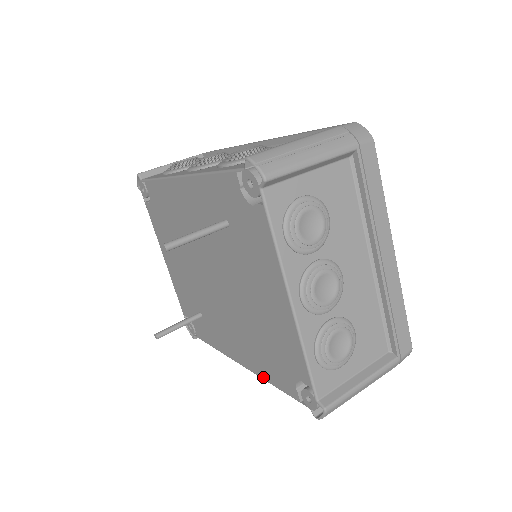
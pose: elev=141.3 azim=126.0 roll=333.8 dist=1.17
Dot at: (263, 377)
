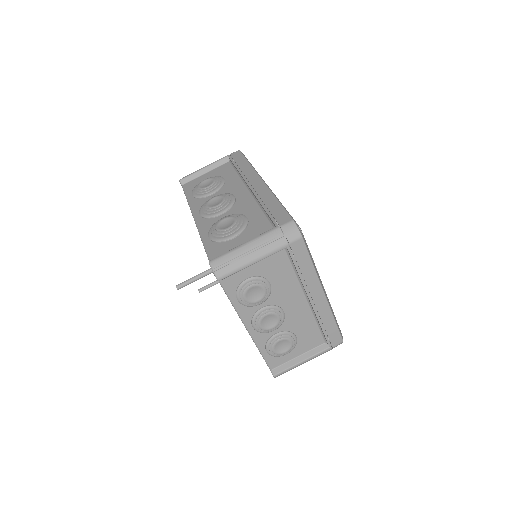
Dot at: occluded
